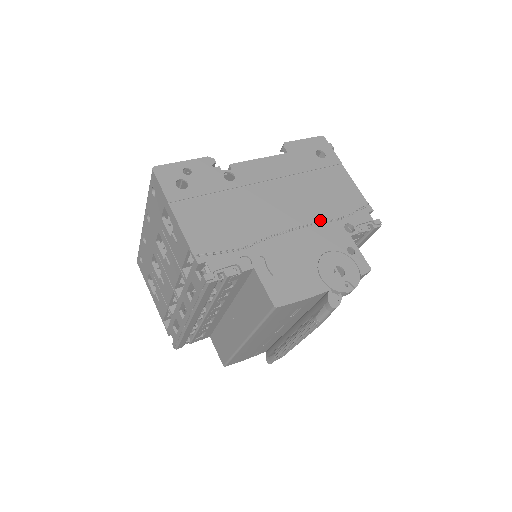
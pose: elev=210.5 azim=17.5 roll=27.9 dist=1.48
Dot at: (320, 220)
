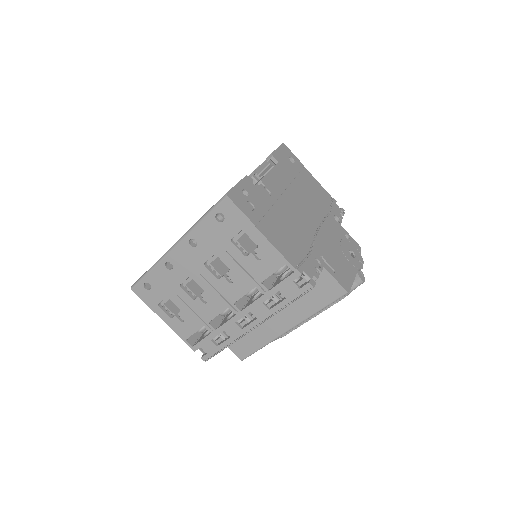
Dot at: (323, 217)
